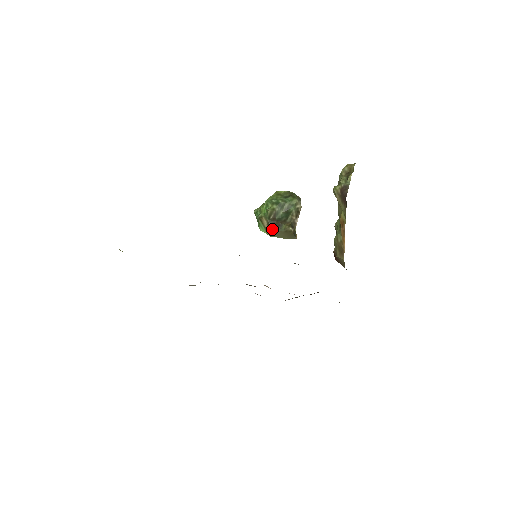
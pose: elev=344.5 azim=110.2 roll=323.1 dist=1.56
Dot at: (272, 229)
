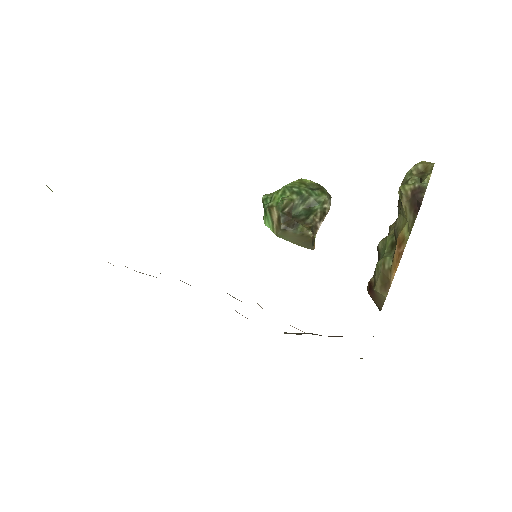
Dot at: (283, 227)
